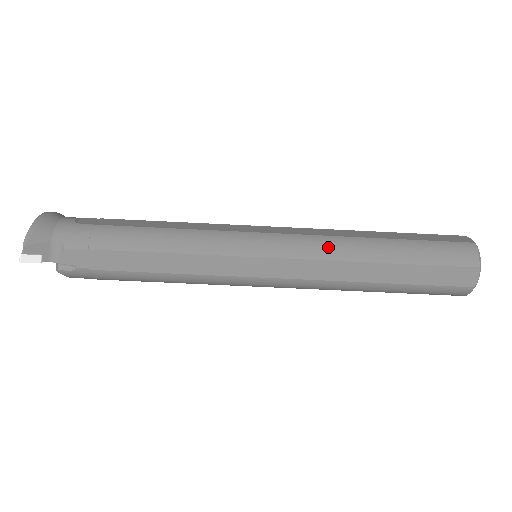
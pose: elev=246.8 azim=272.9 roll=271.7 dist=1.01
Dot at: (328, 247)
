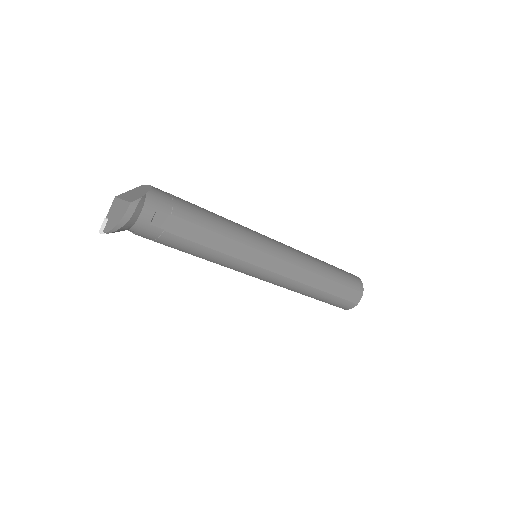
Dot at: (291, 287)
